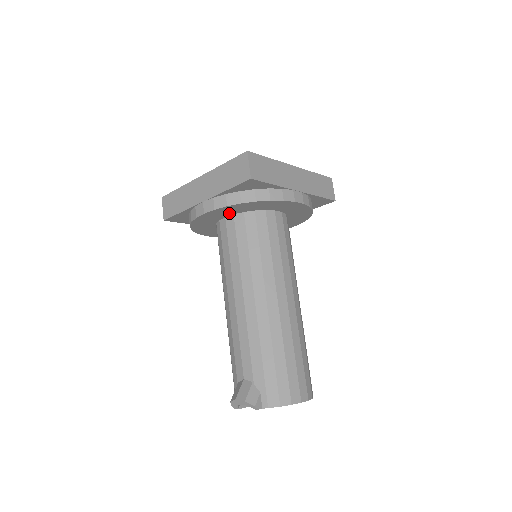
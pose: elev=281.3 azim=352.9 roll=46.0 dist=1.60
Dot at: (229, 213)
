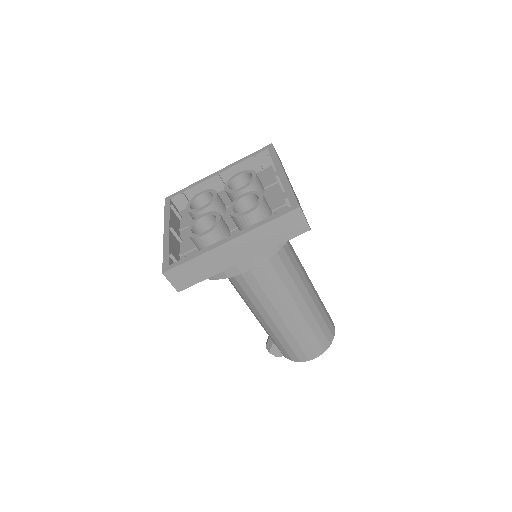
Dot at: occluded
